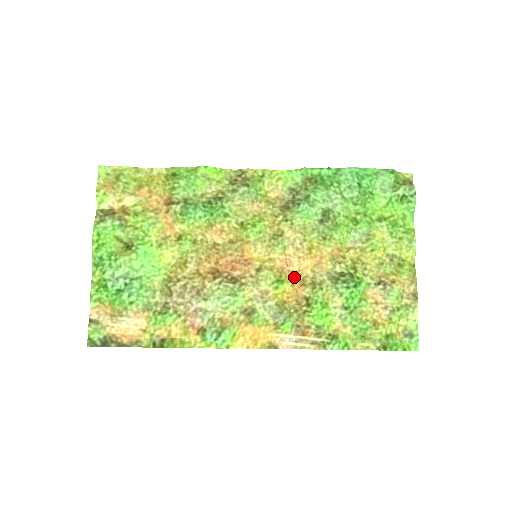
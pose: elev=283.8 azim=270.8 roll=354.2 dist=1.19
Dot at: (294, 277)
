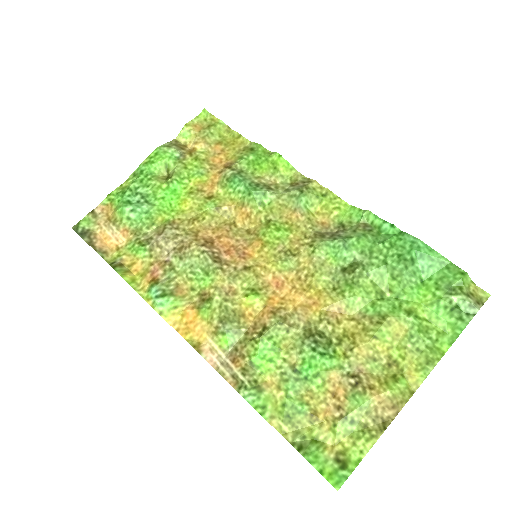
Dot at: (273, 300)
